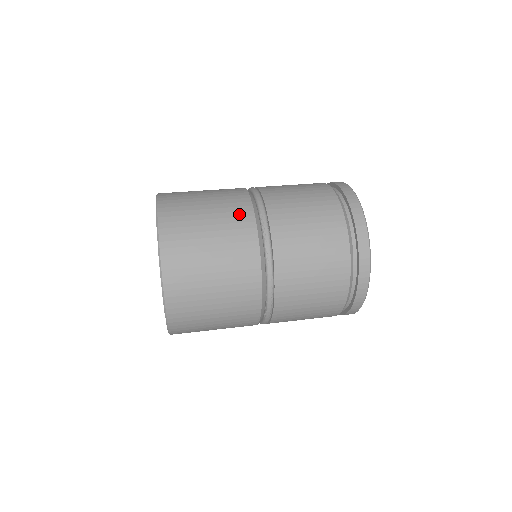
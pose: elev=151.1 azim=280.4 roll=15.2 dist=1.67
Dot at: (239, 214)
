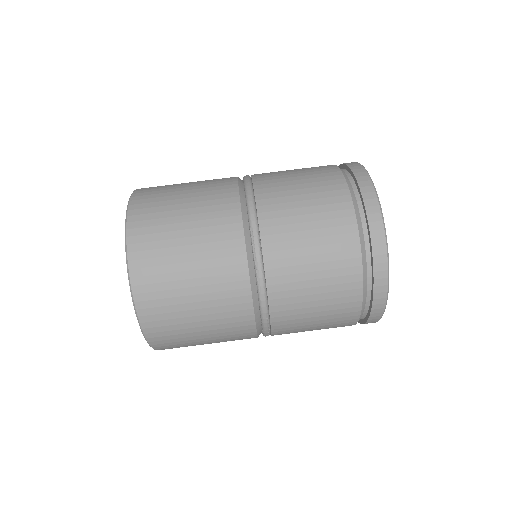
Dot at: (224, 228)
